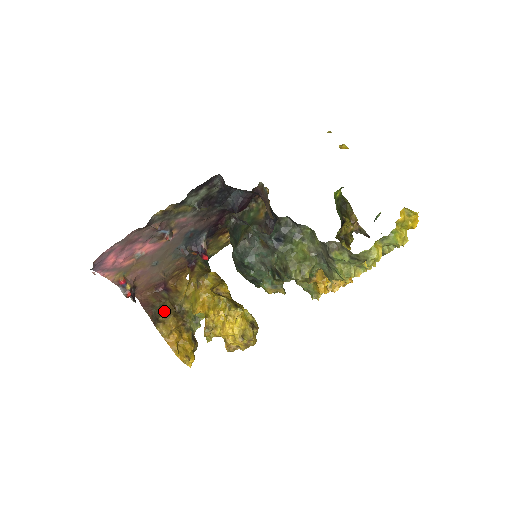
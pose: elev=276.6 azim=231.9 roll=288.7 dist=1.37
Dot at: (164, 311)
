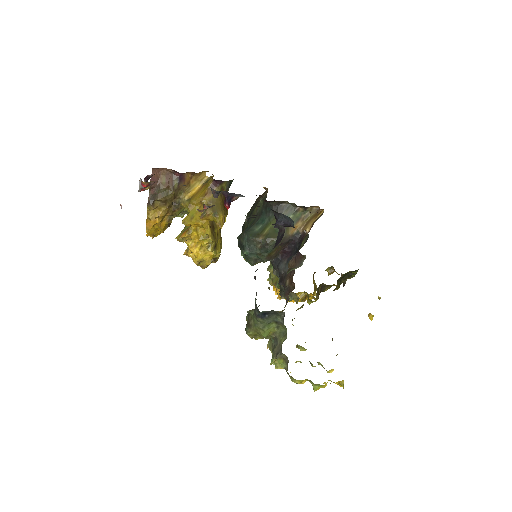
Dot at: (164, 199)
